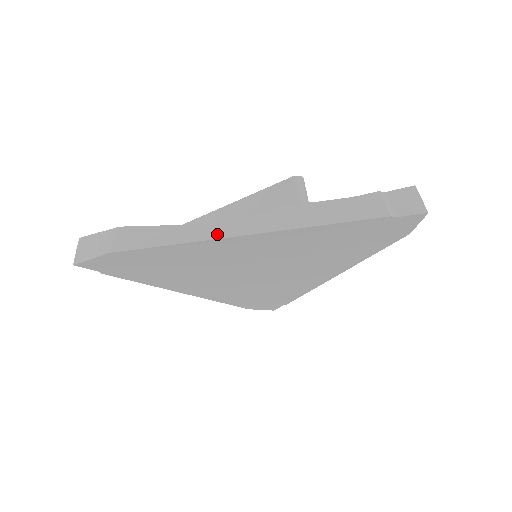
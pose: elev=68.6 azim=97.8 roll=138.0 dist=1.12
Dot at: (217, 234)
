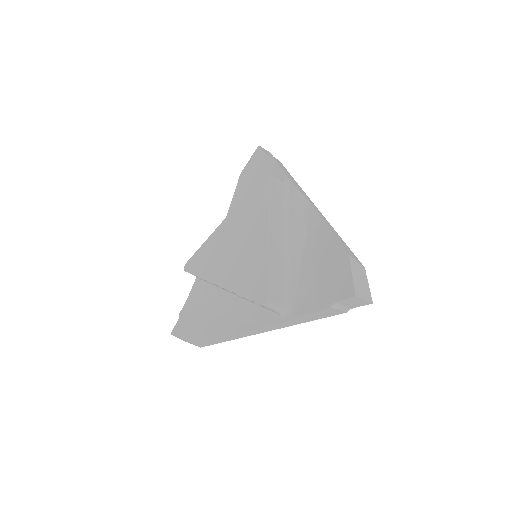
Dot at: (247, 335)
